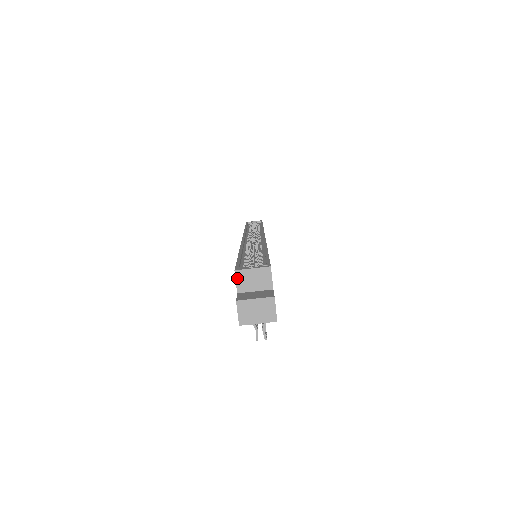
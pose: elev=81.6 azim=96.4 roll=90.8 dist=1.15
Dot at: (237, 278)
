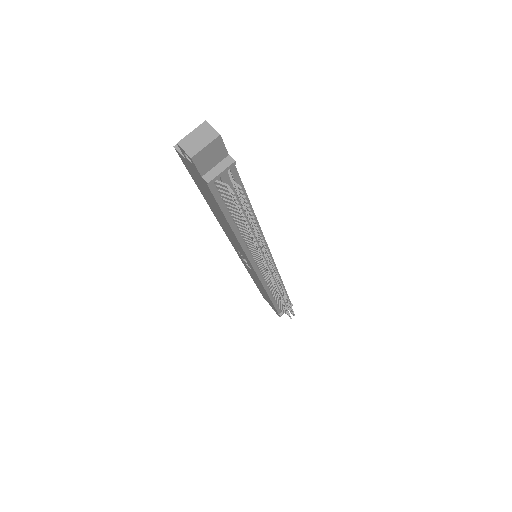
Dot at: (179, 150)
